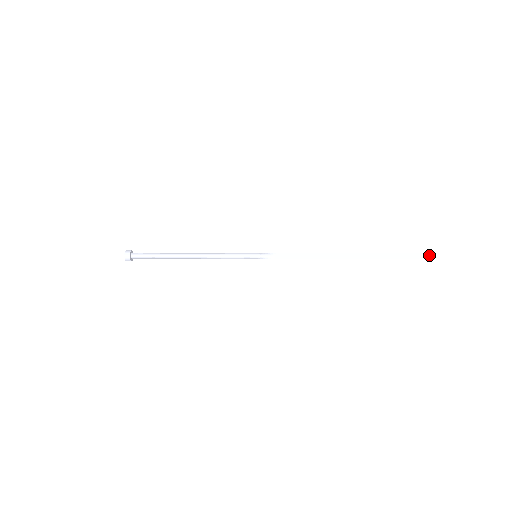
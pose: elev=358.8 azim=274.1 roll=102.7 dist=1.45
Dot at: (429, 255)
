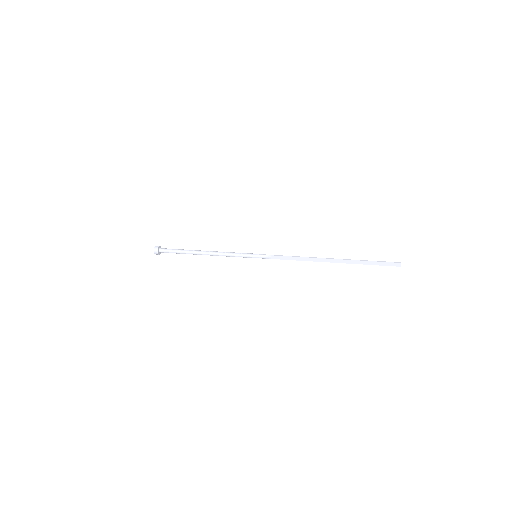
Dot at: (397, 264)
